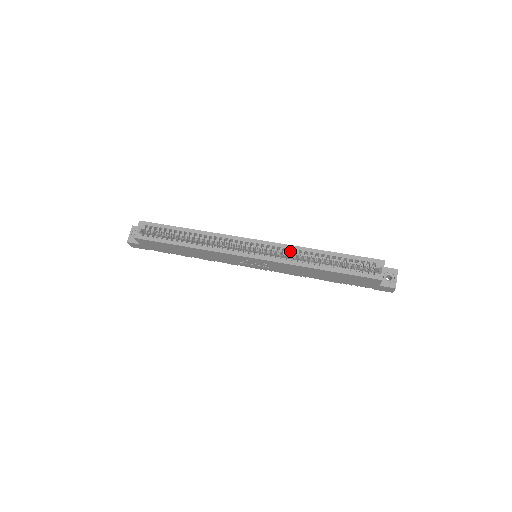
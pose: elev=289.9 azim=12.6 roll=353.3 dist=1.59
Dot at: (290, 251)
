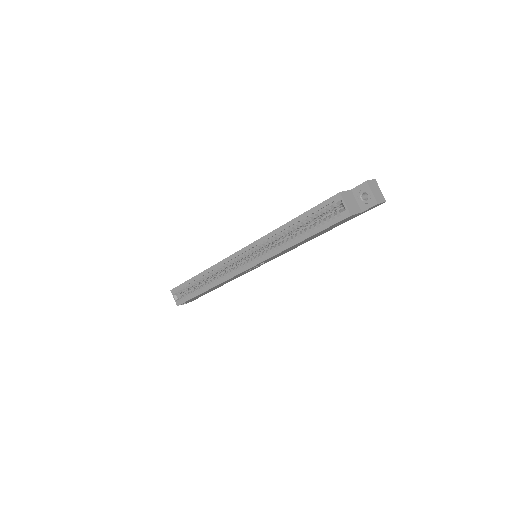
Dot at: occluded
